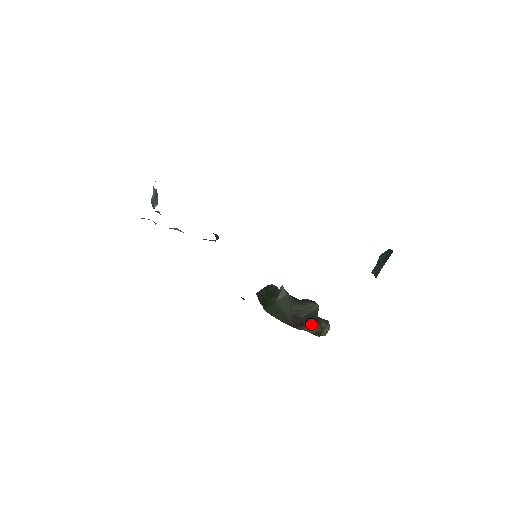
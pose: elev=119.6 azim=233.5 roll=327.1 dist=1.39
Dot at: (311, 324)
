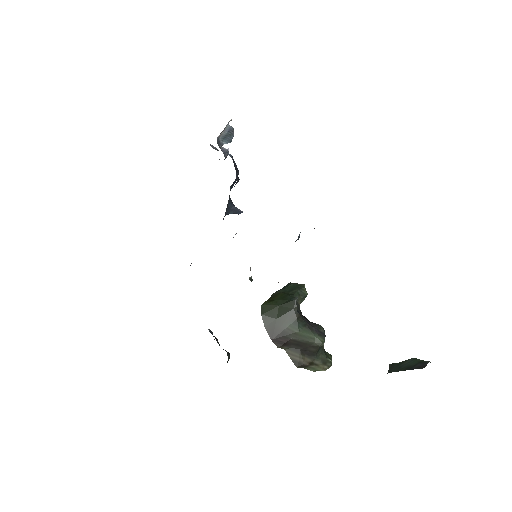
Dot at: (299, 351)
